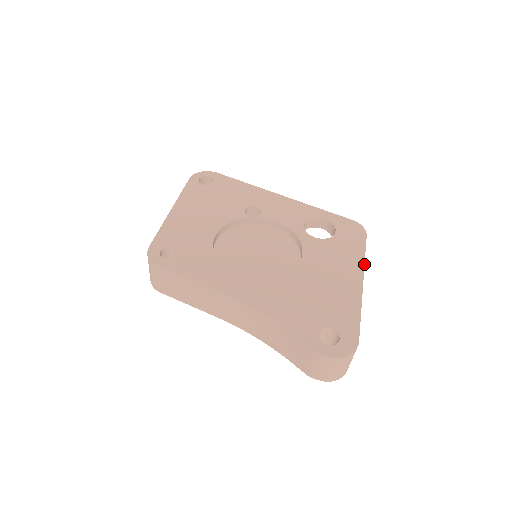
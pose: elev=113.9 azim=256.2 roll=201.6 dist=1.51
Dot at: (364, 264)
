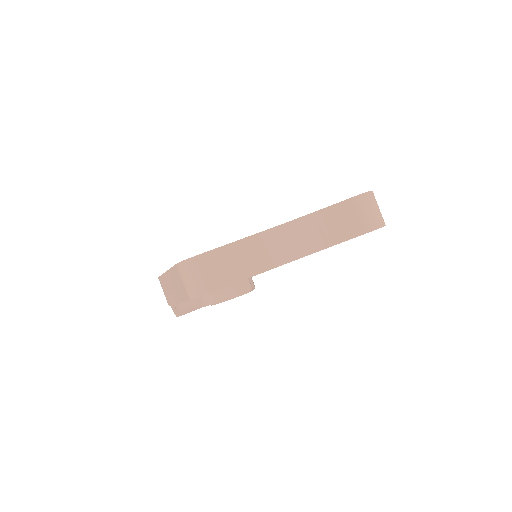
Dot at: occluded
